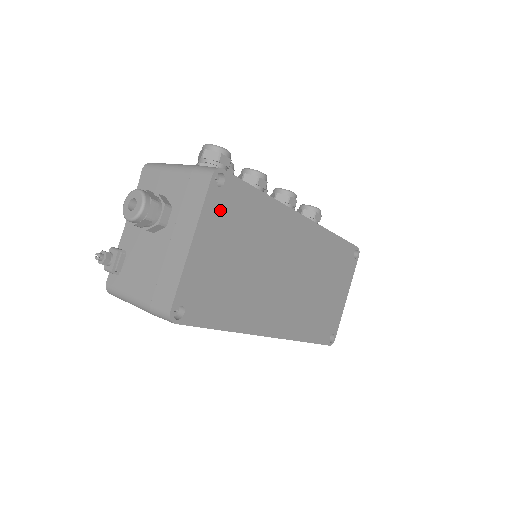
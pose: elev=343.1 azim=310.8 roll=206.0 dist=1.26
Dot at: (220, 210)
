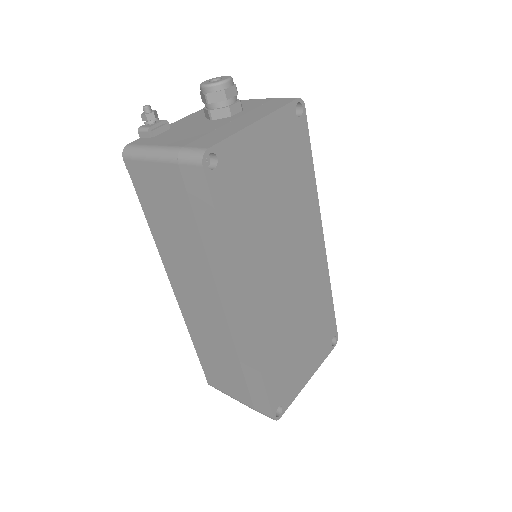
Dot at: (286, 131)
